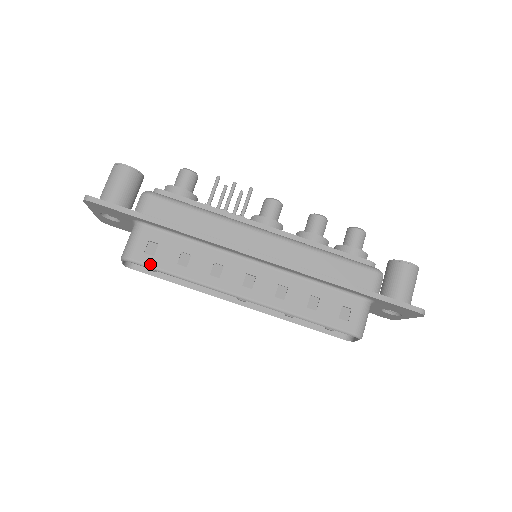
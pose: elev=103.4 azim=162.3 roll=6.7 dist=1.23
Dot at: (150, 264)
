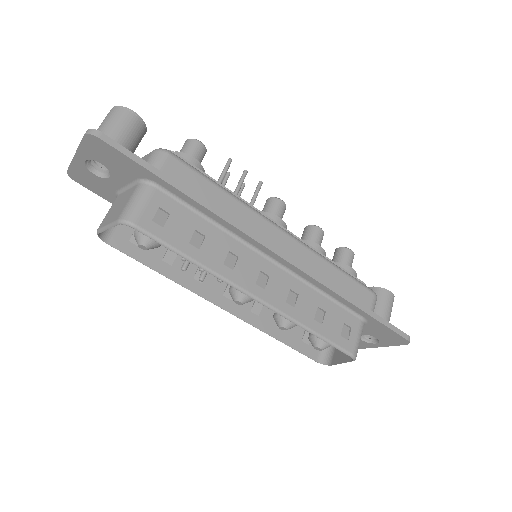
Dot at: (158, 236)
